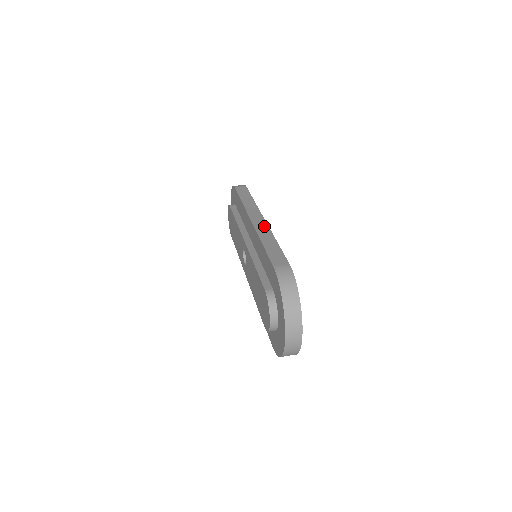
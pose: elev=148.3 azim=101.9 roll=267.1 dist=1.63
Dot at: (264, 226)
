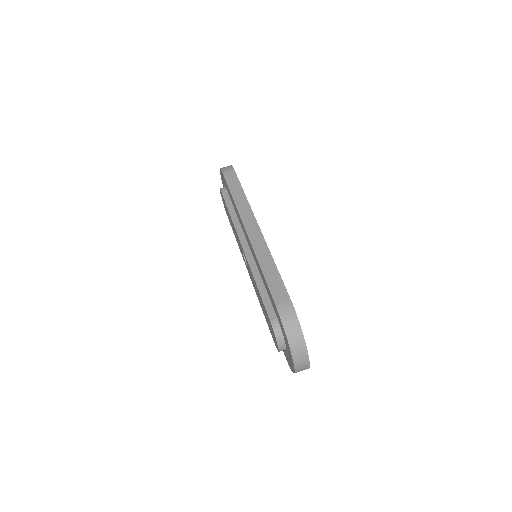
Dot at: (260, 239)
